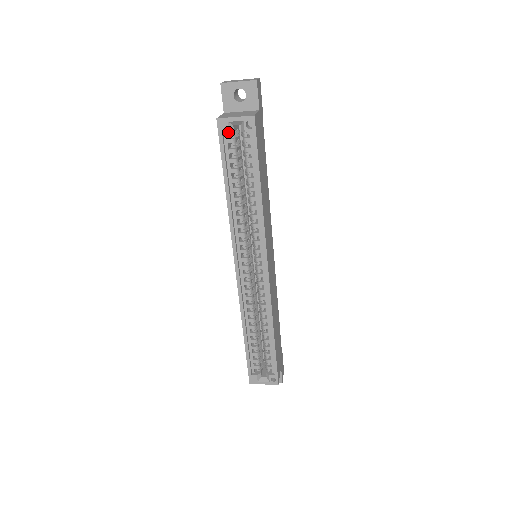
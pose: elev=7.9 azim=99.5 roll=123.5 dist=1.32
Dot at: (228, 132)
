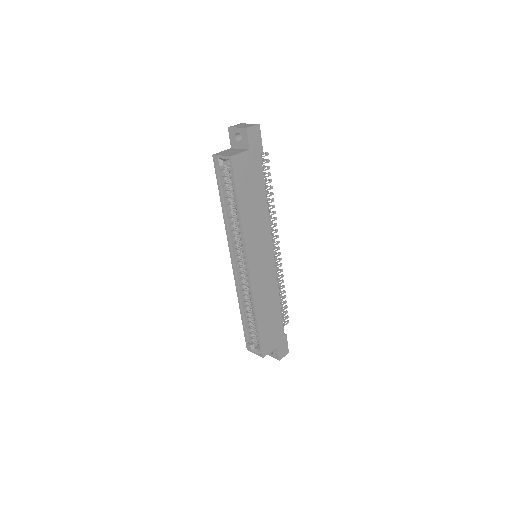
Dot at: (219, 165)
